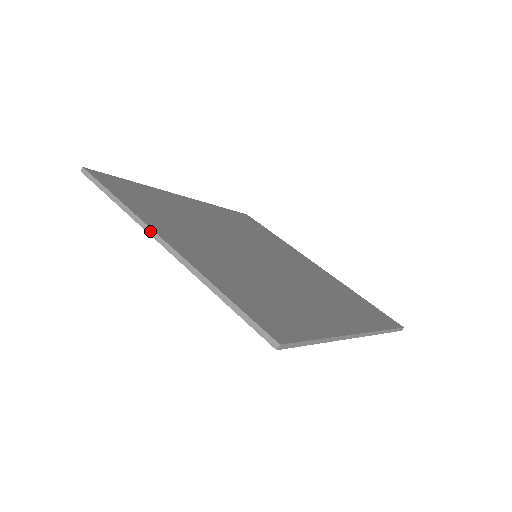
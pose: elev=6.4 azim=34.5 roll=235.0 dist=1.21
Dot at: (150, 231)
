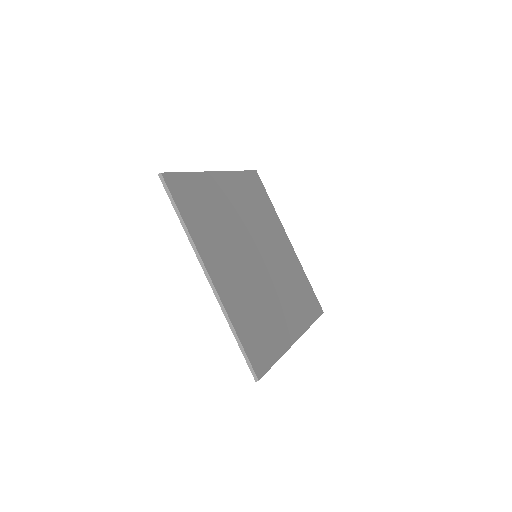
Dot at: (203, 266)
